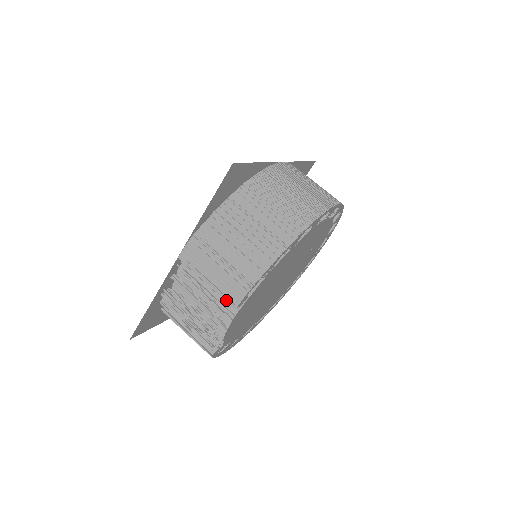
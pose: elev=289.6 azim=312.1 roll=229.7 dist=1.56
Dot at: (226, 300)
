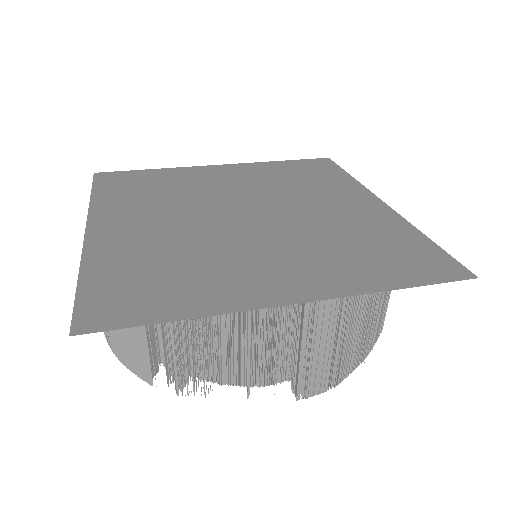
Dot at: (298, 387)
